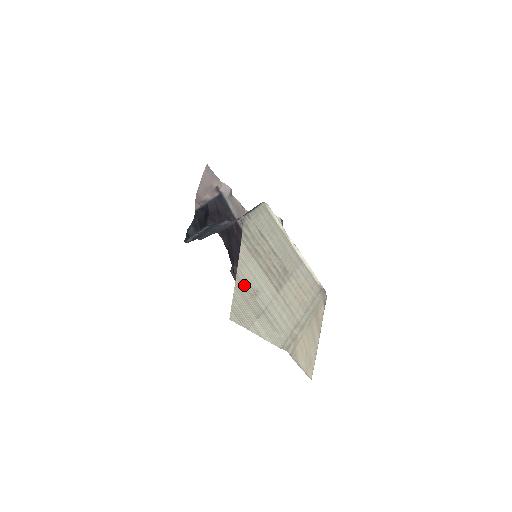
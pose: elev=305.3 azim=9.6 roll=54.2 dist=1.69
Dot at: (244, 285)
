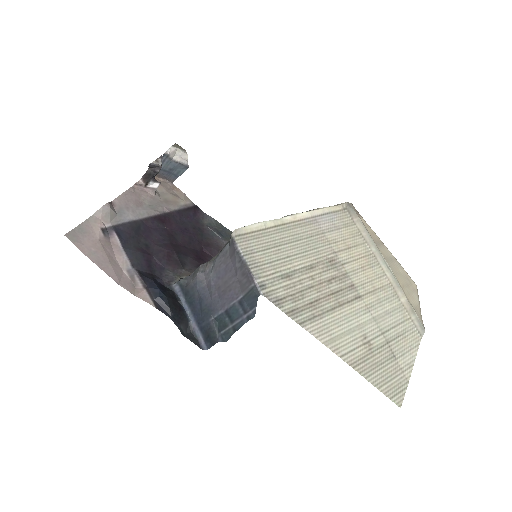
Dot at: (360, 358)
